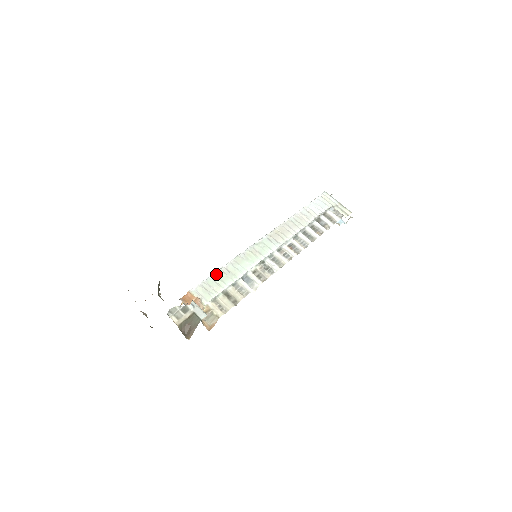
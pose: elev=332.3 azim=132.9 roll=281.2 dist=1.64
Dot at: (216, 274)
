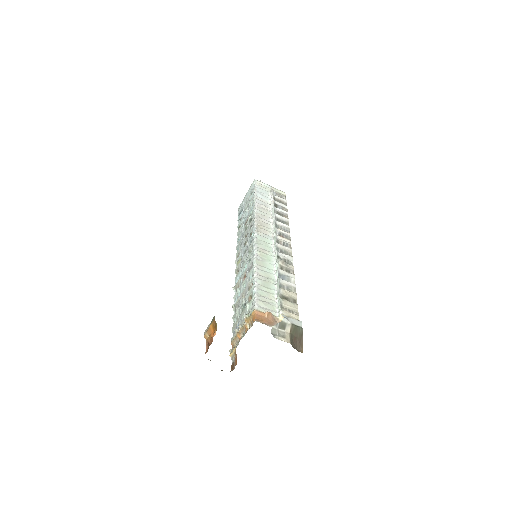
Dot at: (257, 284)
